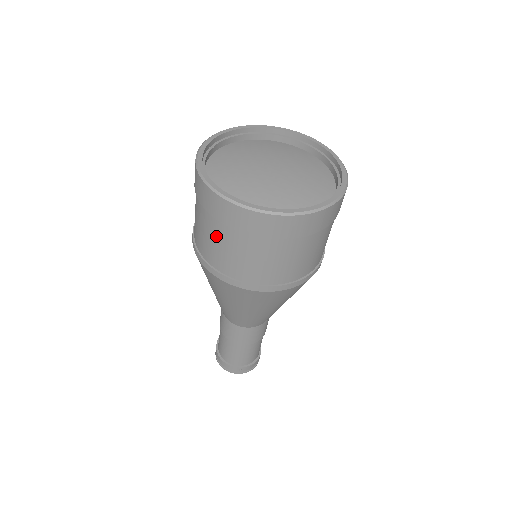
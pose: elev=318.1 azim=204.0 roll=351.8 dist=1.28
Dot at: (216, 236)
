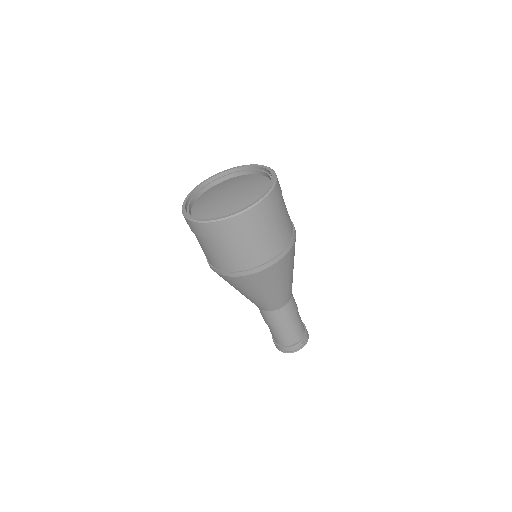
Dot at: (234, 248)
